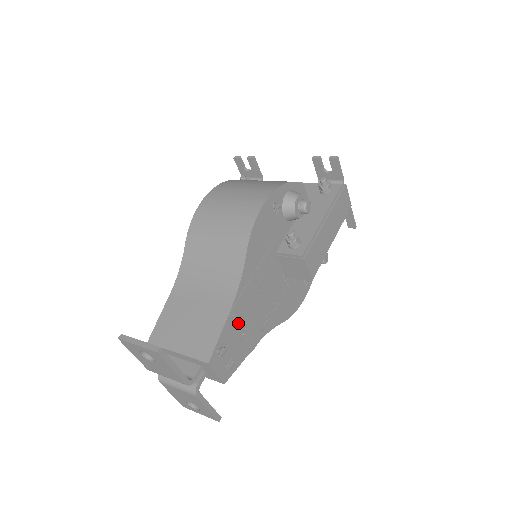
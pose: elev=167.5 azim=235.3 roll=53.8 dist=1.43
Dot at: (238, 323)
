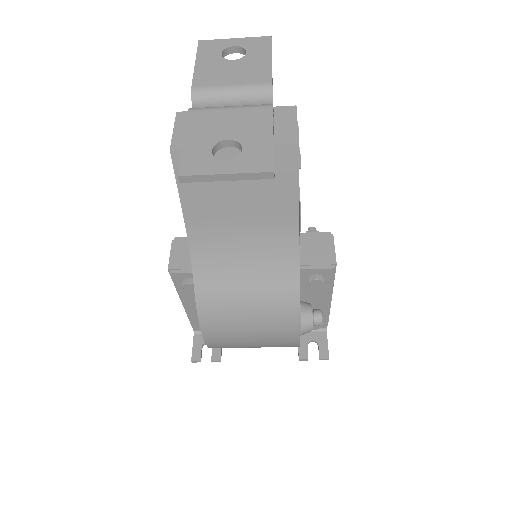
Dot at: occluded
